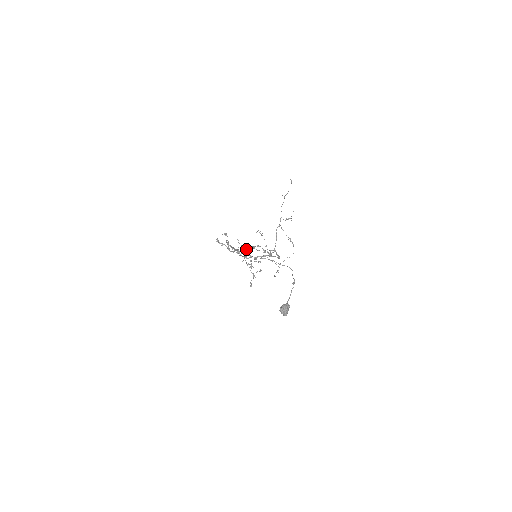
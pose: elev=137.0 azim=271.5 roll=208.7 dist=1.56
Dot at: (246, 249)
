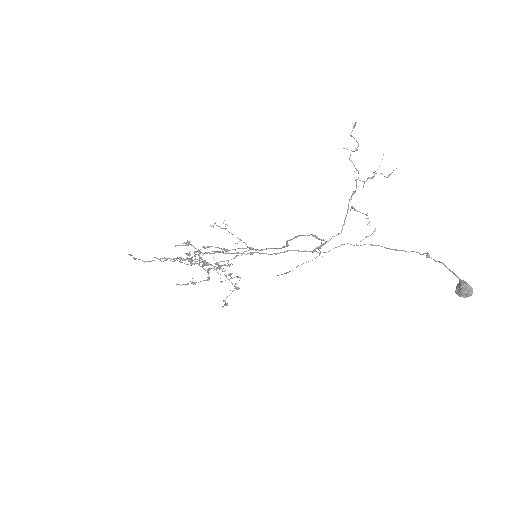
Dot at: occluded
